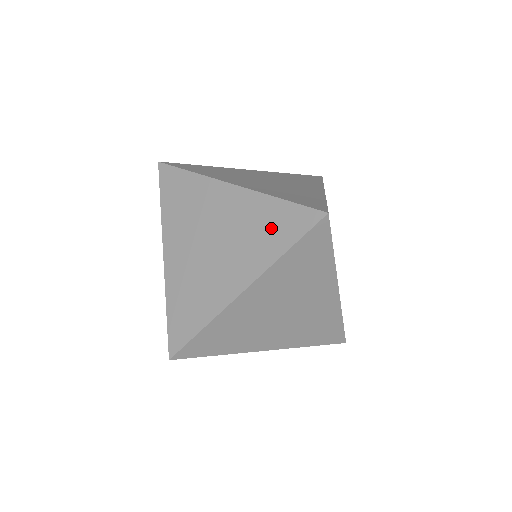
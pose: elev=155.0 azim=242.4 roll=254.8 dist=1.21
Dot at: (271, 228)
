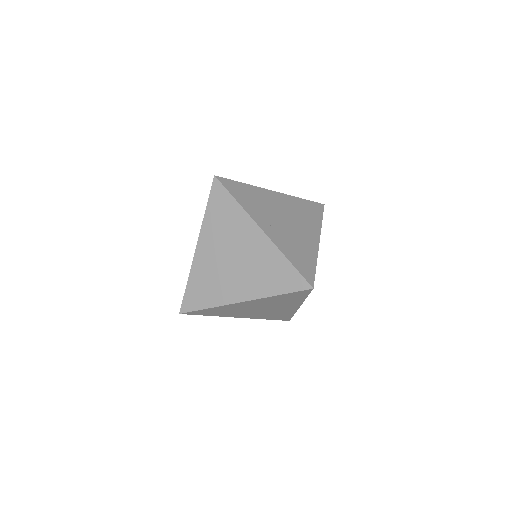
Dot at: (275, 275)
